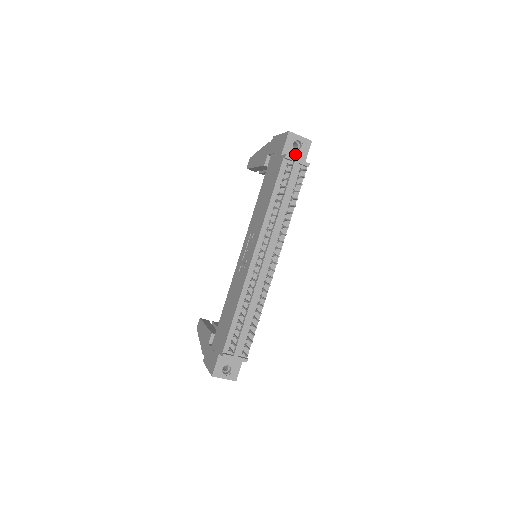
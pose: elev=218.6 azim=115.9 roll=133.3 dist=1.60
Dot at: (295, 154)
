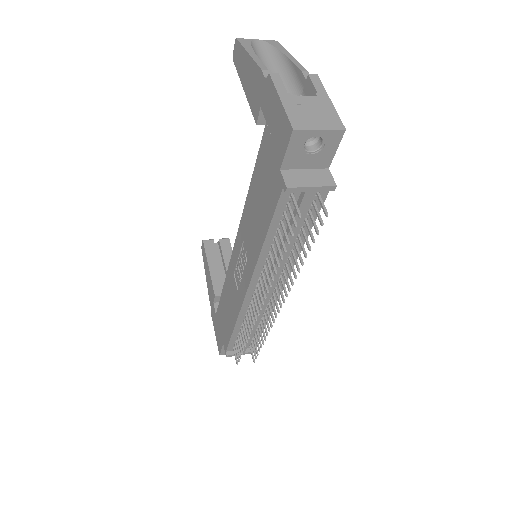
Dot at: (309, 160)
